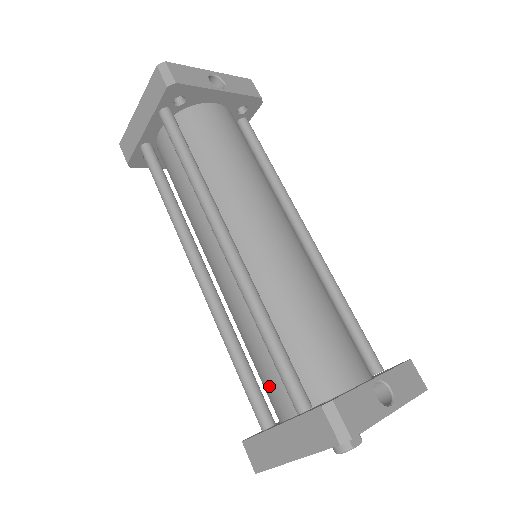
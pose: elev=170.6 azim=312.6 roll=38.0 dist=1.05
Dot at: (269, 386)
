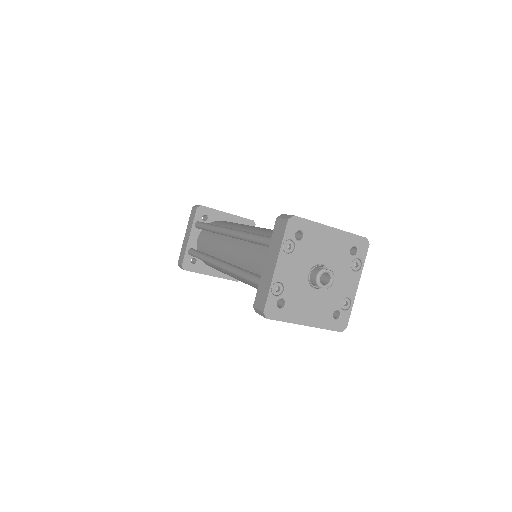
Dot at: occluded
